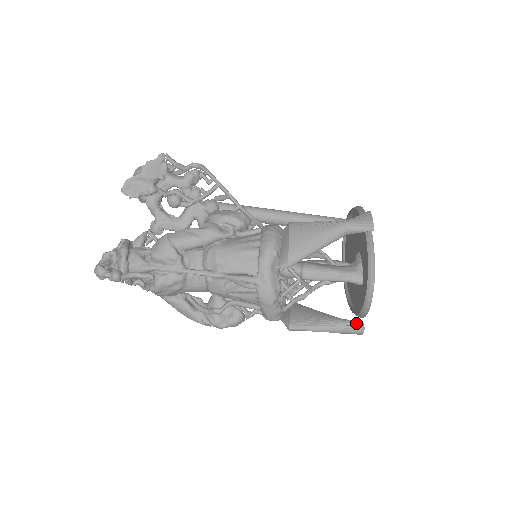
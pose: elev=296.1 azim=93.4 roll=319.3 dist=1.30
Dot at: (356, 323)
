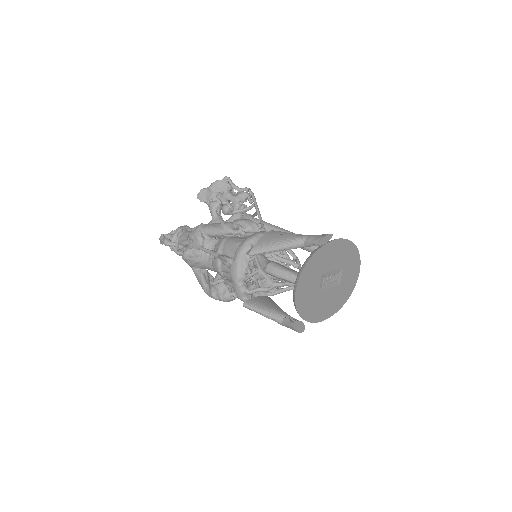
Dot at: (293, 319)
